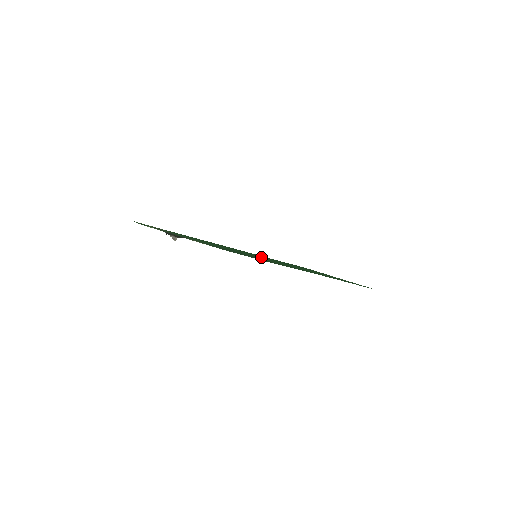
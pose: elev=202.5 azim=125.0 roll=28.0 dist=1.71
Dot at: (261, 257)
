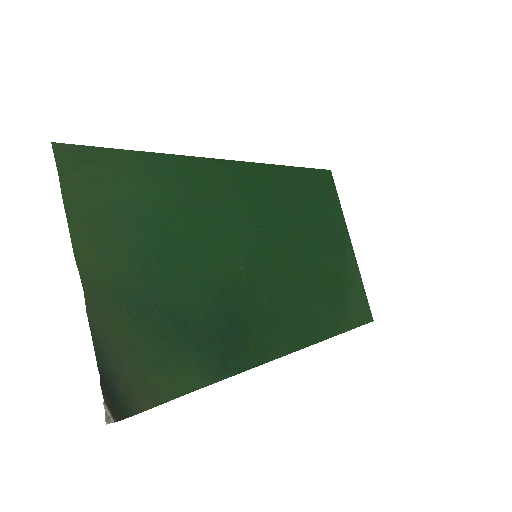
Dot at: (263, 256)
